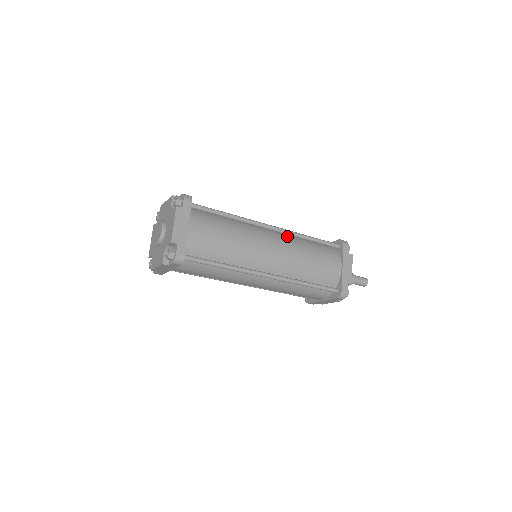
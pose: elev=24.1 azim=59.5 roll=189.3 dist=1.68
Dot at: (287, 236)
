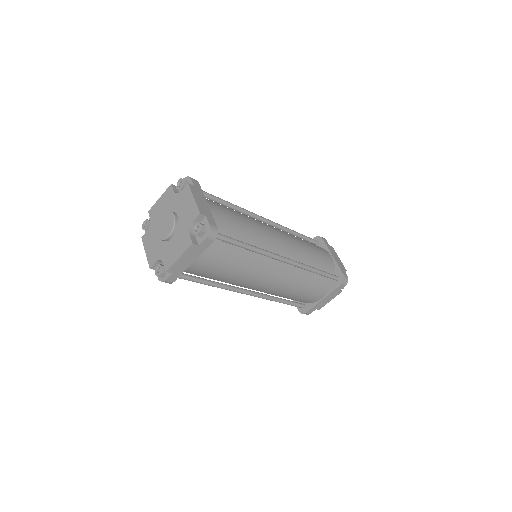
Dot at: occluded
